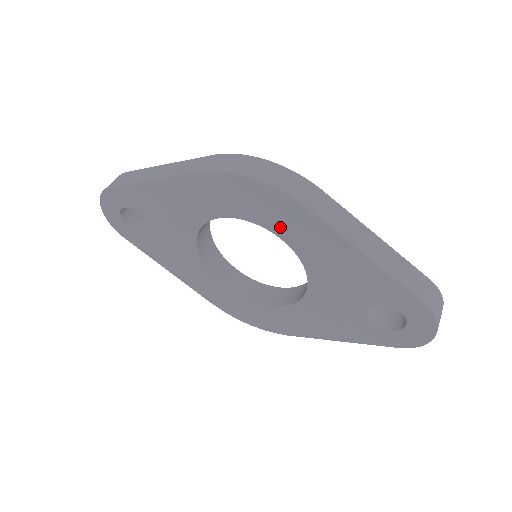
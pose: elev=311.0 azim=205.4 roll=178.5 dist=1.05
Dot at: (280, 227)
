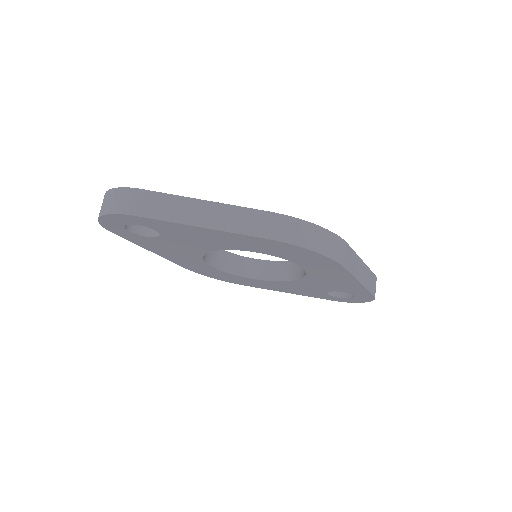
Dot at: (309, 265)
